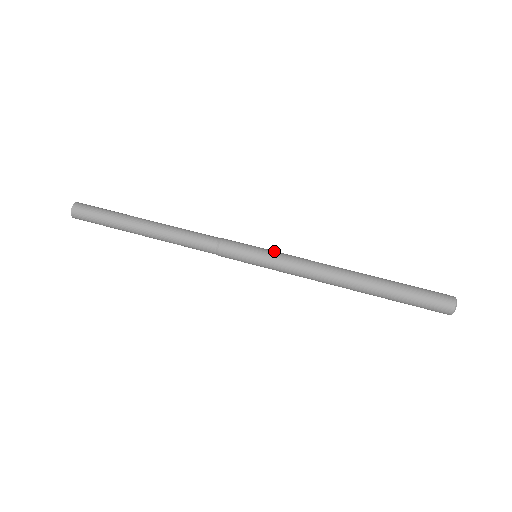
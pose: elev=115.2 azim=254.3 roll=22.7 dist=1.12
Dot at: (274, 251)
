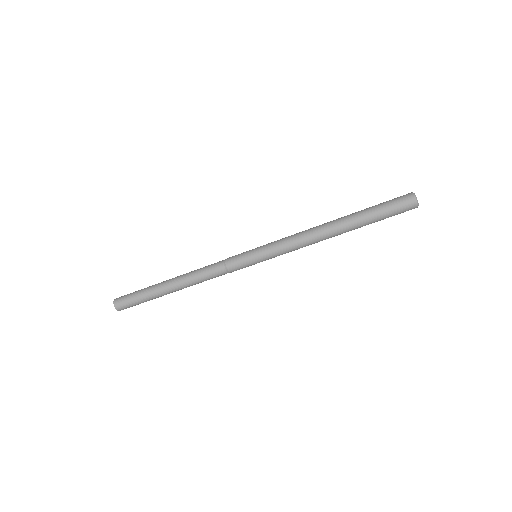
Dot at: (266, 246)
